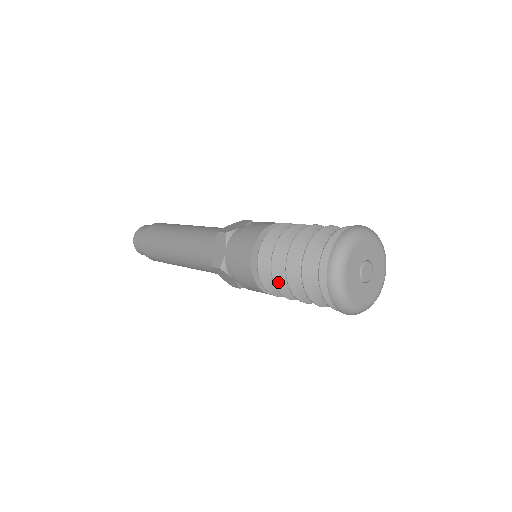
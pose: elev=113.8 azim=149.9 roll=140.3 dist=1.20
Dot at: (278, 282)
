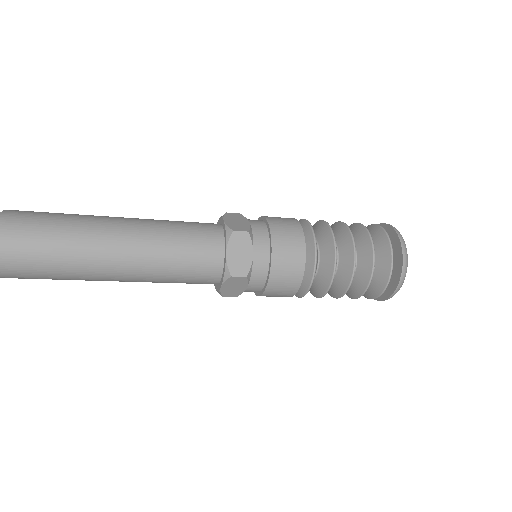
Dot at: occluded
